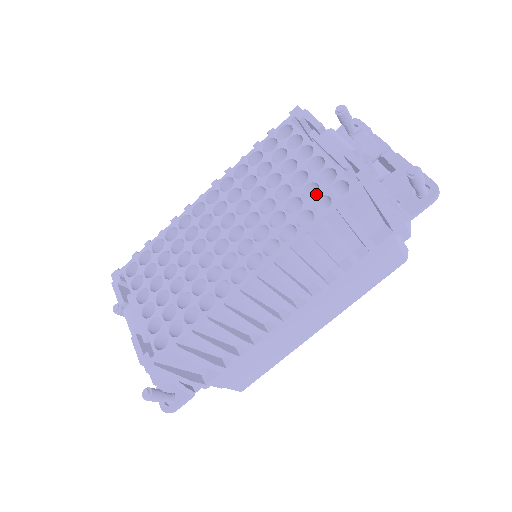
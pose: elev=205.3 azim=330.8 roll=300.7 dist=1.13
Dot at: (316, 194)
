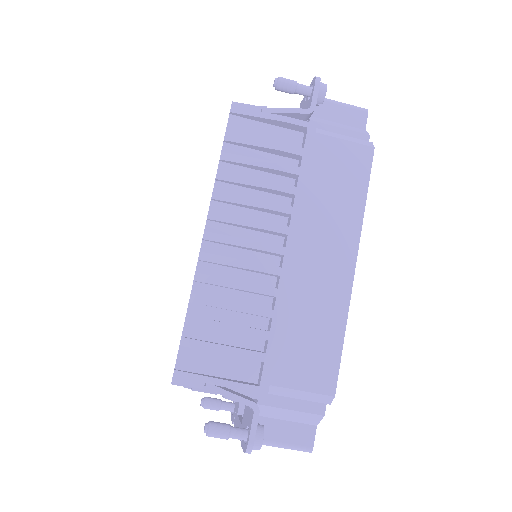
Dot at: occluded
